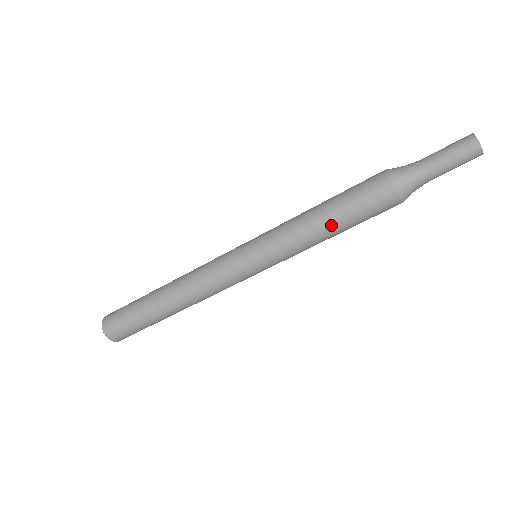
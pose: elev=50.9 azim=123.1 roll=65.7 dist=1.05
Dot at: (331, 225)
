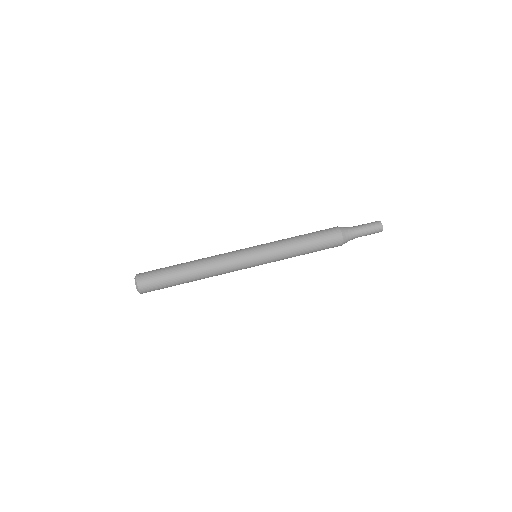
Dot at: (305, 240)
